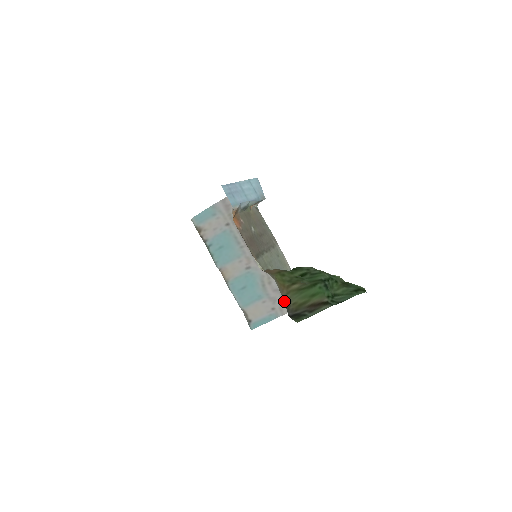
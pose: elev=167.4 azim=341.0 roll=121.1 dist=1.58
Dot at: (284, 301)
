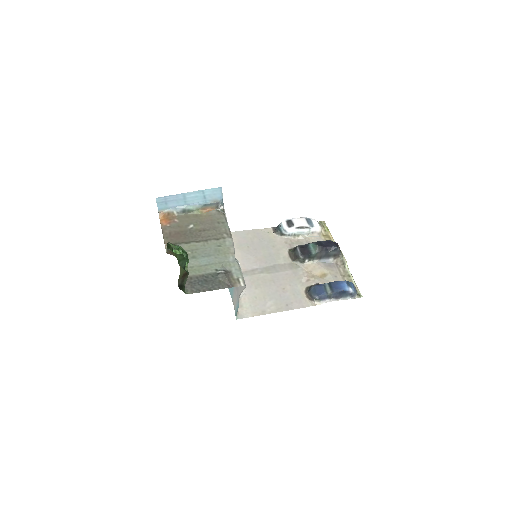
Dot at: occluded
